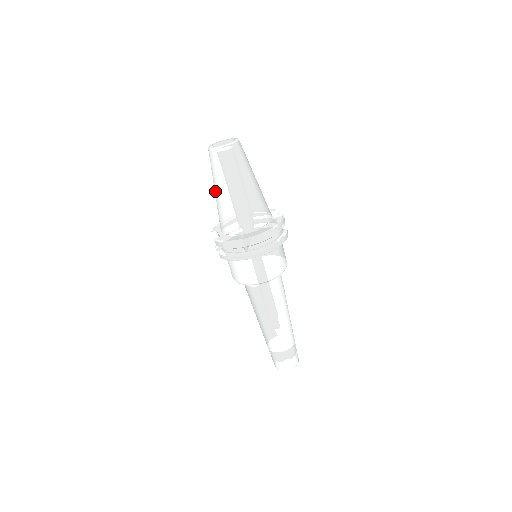
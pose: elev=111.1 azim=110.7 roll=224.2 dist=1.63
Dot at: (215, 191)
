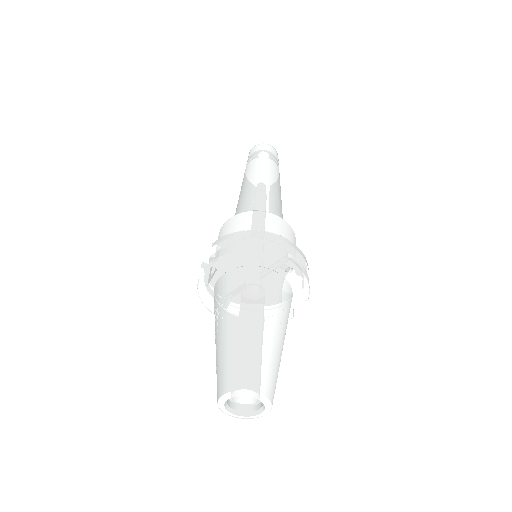
Dot at: (216, 337)
